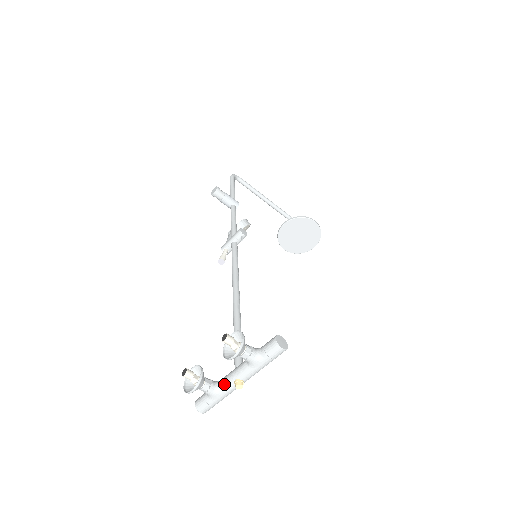
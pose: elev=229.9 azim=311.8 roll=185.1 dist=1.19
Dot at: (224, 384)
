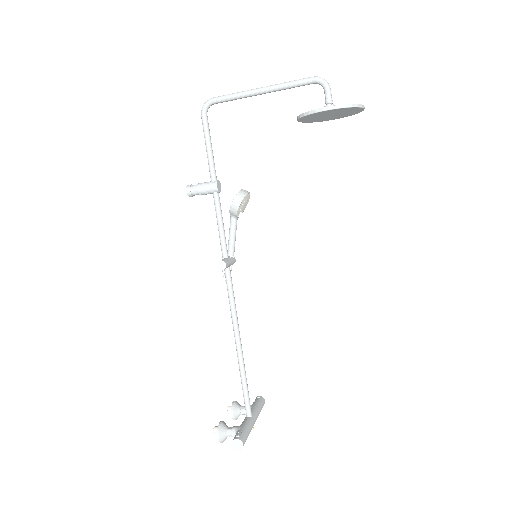
Dot at: occluded
